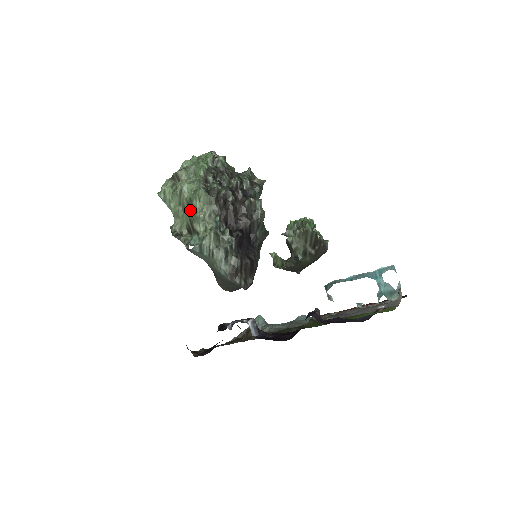
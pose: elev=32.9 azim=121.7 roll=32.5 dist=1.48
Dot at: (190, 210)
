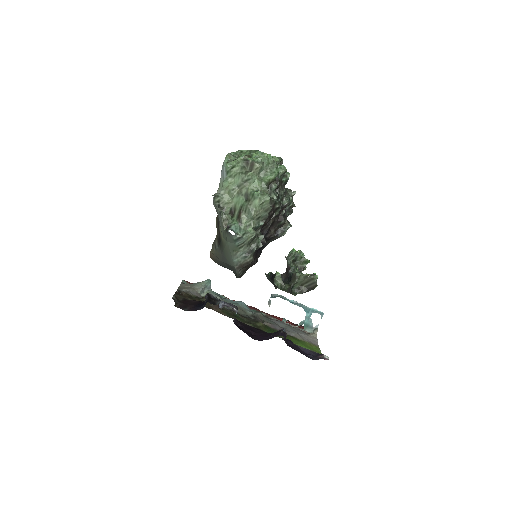
Dot at: (247, 202)
